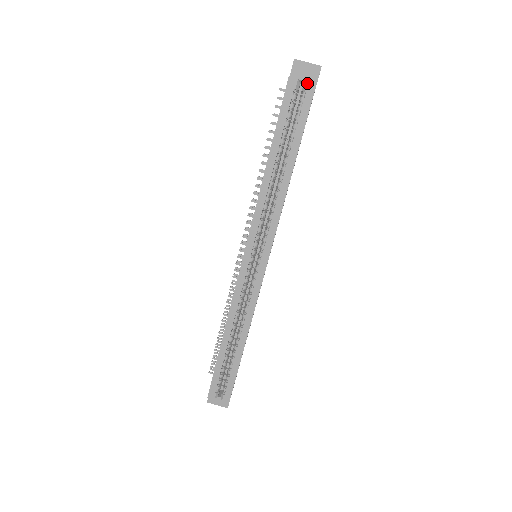
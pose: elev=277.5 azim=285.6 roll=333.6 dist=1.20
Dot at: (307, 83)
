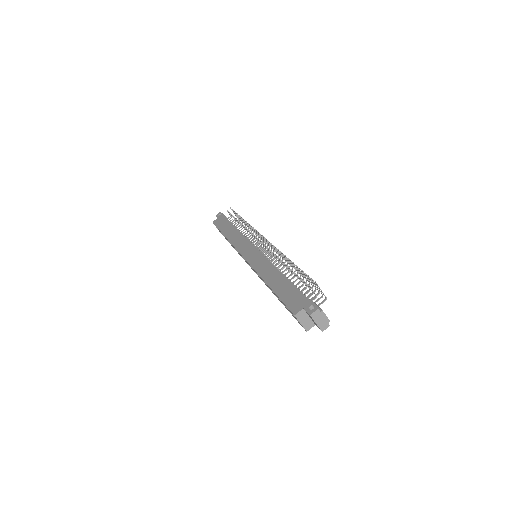
Dot at: (302, 326)
